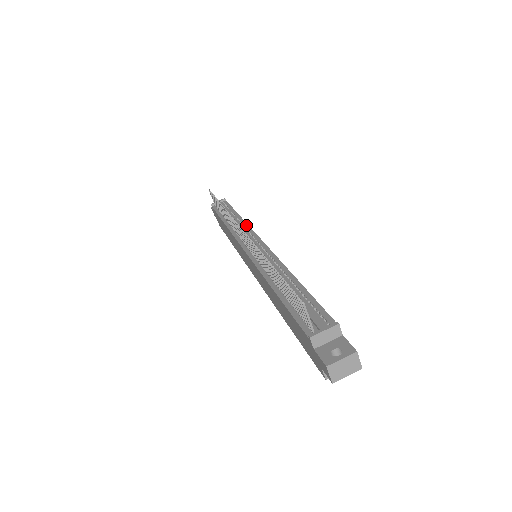
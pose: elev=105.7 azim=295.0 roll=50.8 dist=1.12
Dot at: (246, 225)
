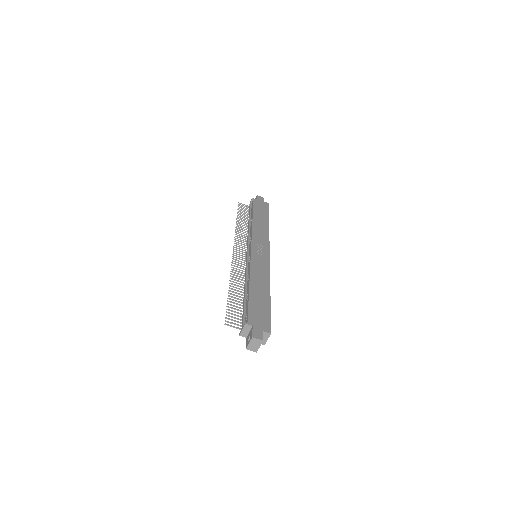
Dot at: (251, 231)
